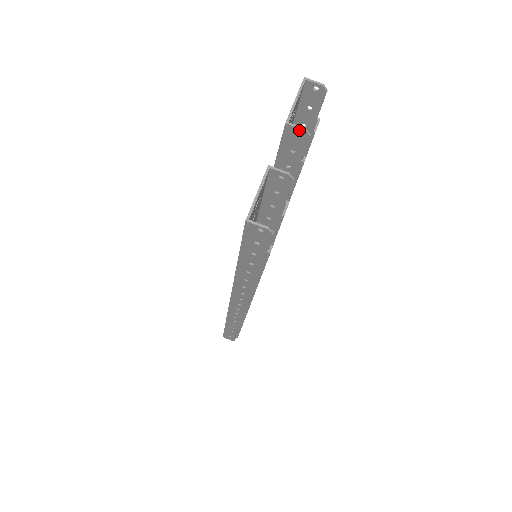
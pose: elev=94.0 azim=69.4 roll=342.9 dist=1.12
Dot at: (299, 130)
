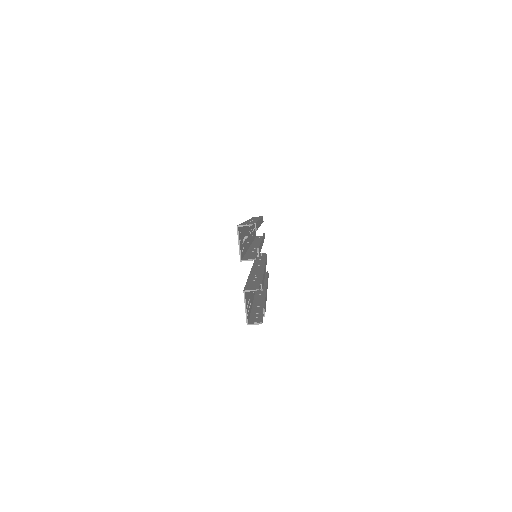
Dot at: occluded
